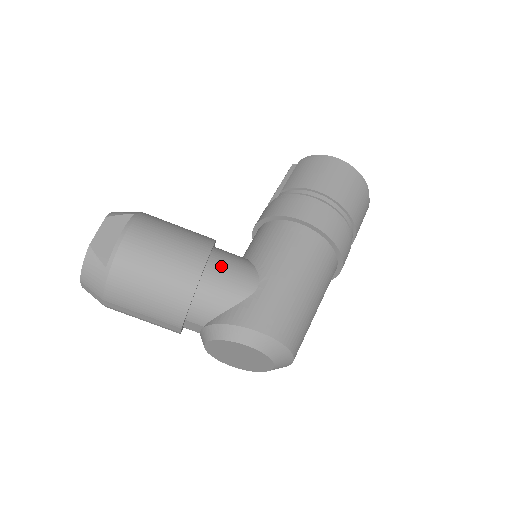
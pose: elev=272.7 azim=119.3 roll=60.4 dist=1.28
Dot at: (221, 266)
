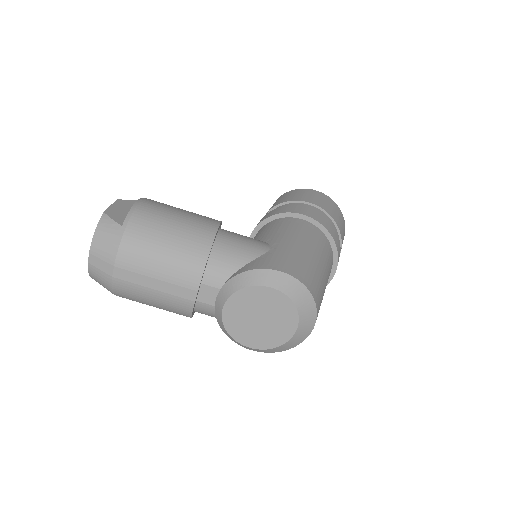
Dot at: (232, 234)
